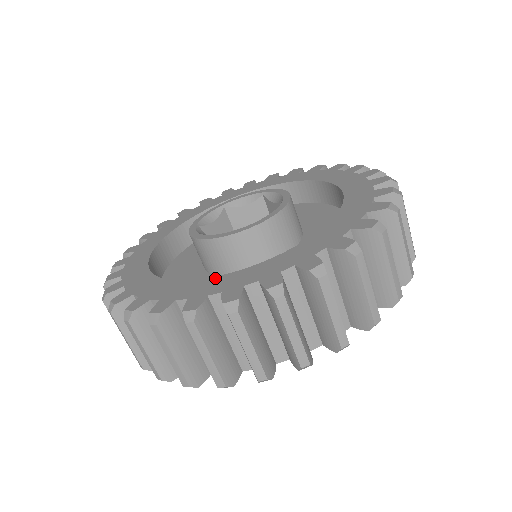
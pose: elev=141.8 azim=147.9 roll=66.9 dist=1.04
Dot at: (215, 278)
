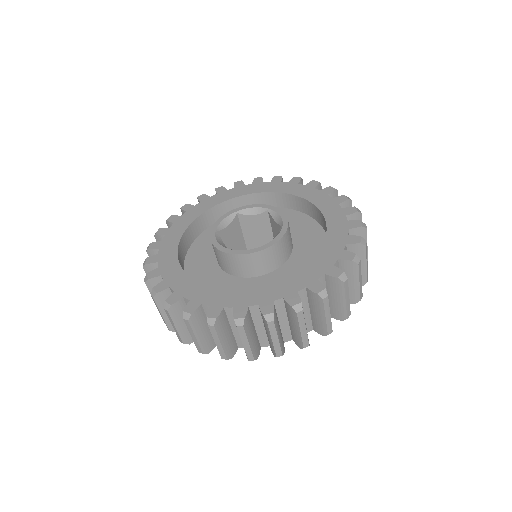
Dot at: (229, 291)
